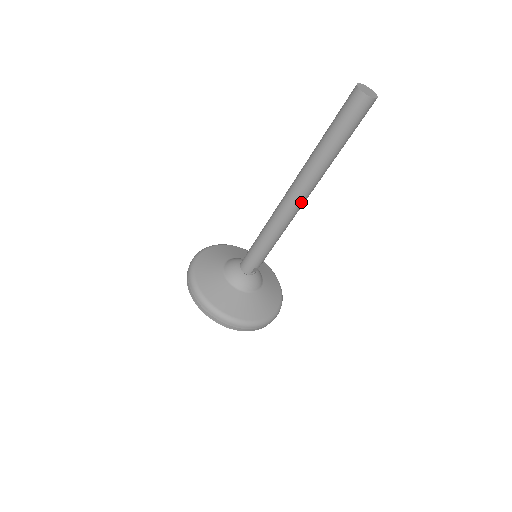
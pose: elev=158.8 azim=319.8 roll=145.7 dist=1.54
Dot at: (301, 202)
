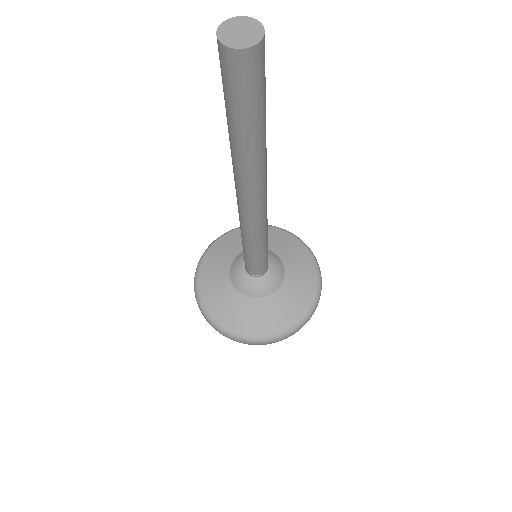
Dot at: (246, 204)
